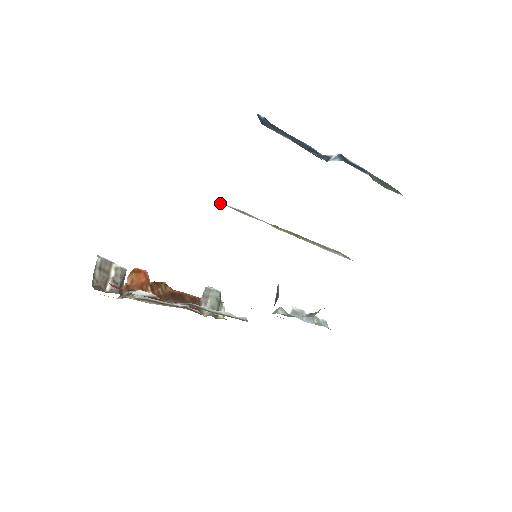
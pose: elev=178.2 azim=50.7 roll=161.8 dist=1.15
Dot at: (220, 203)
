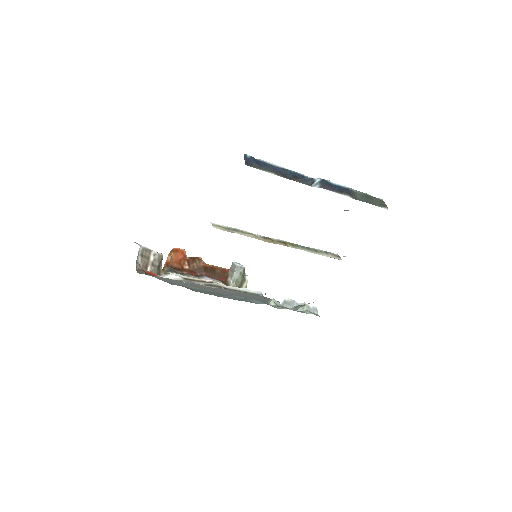
Dot at: (214, 227)
